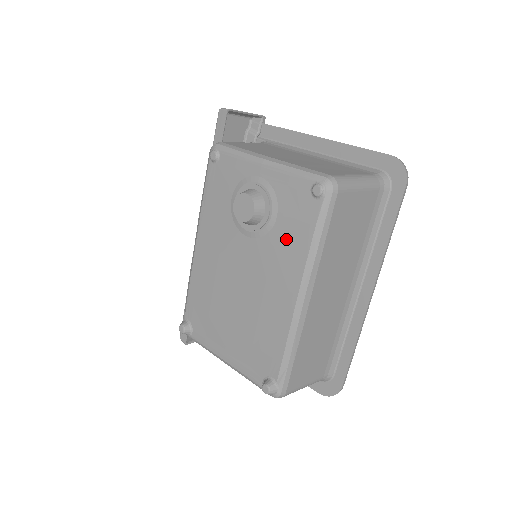
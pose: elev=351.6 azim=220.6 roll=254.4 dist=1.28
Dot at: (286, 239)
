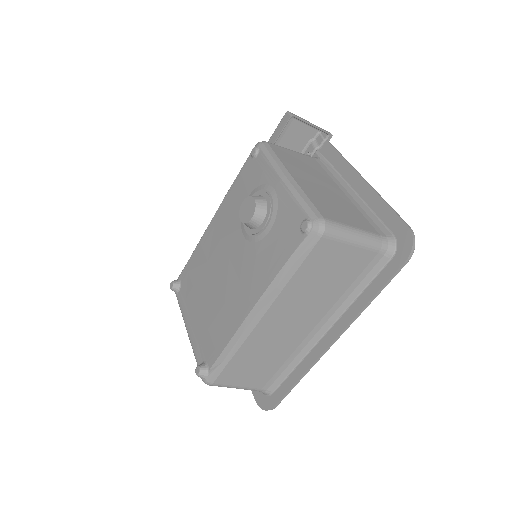
Dot at: (266, 255)
